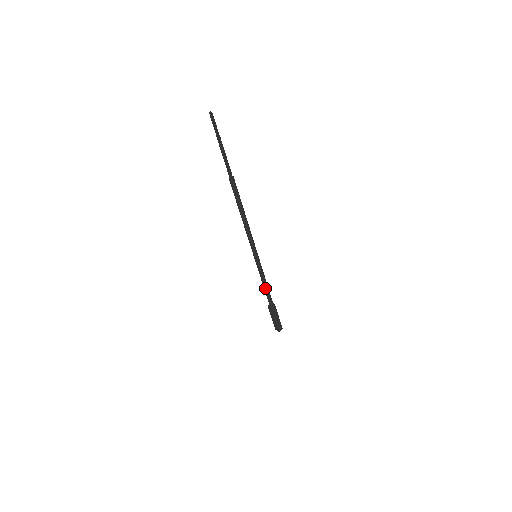
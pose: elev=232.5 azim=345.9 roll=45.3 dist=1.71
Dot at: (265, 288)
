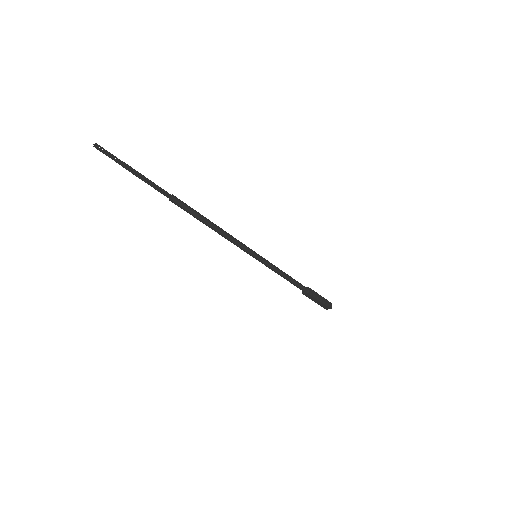
Dot at: (288, 279)
